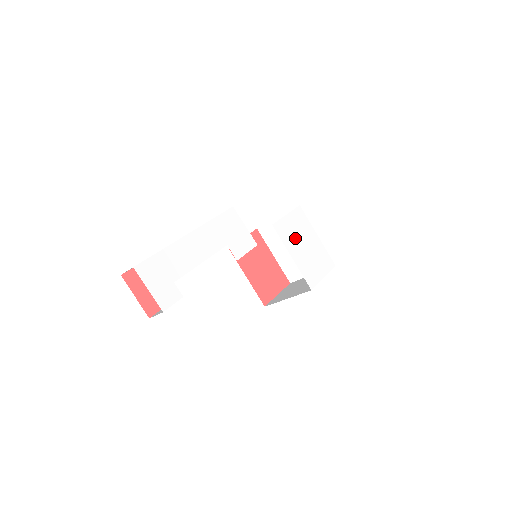
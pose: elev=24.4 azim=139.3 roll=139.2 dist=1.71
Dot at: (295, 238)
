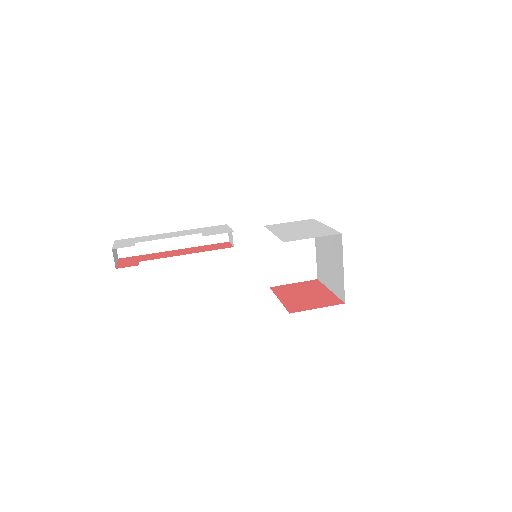
Dot at: (289, 228)
